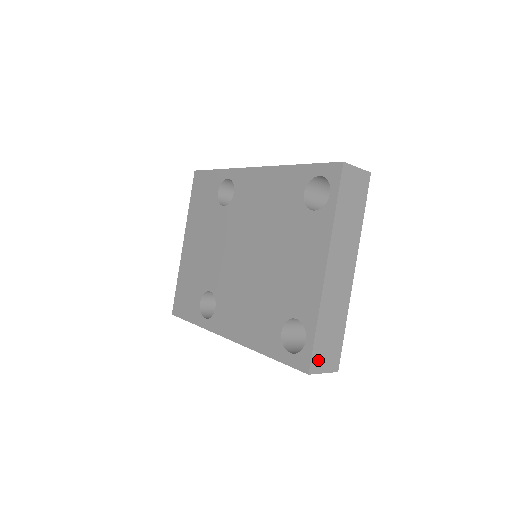
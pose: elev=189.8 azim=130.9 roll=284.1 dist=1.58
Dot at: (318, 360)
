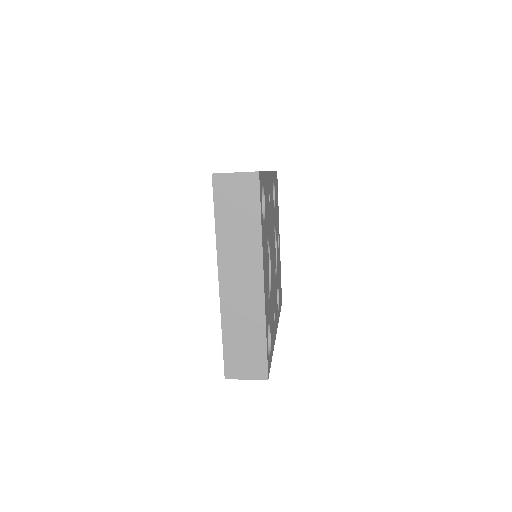
Dot at: (234, 367)
